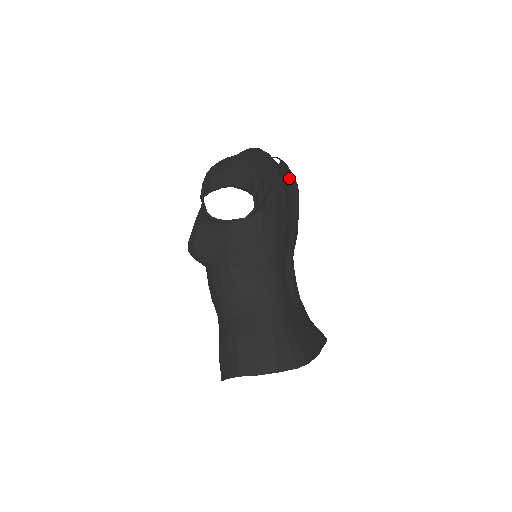
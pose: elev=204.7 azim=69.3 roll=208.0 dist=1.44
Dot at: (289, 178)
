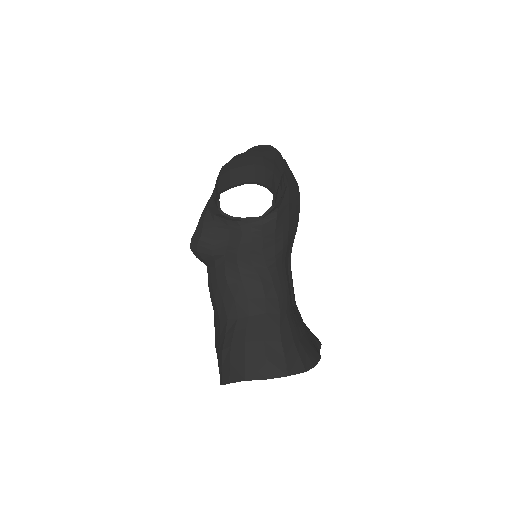
Dot at: occluded
